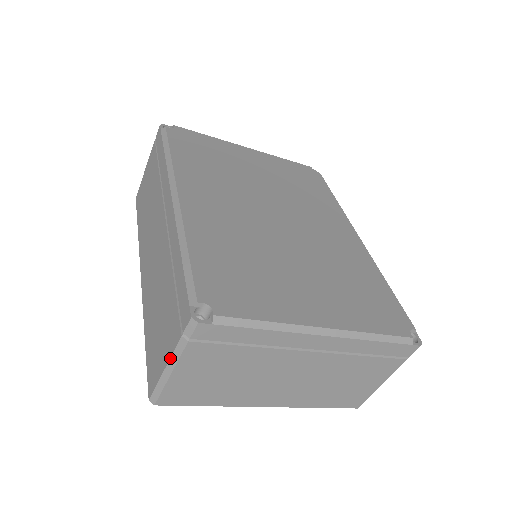
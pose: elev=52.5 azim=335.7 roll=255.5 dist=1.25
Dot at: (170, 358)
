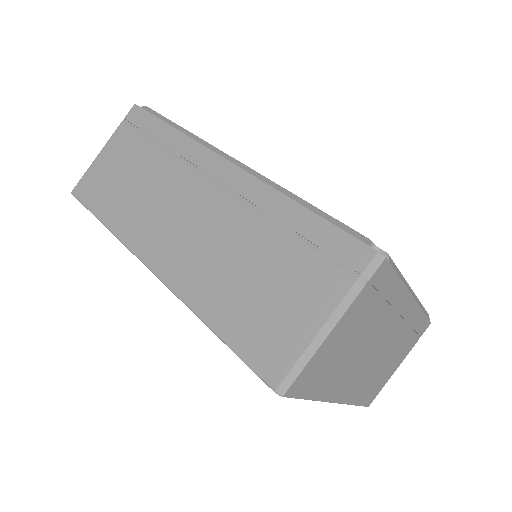
Dot at: (331, 314)
